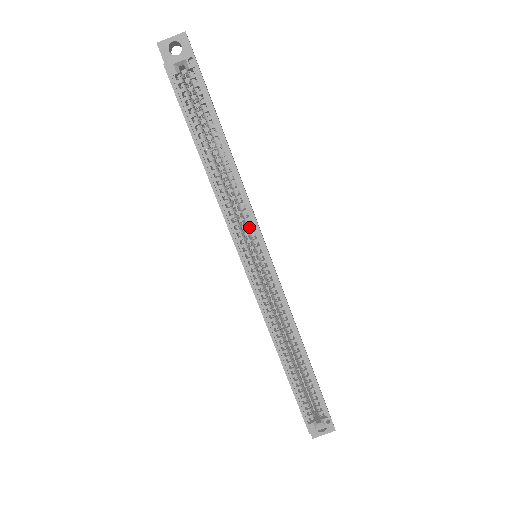
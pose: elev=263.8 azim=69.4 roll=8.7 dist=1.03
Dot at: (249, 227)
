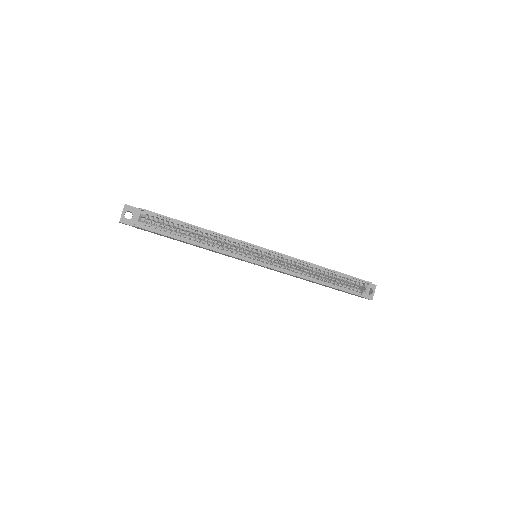
Dot at: (241, 246)
